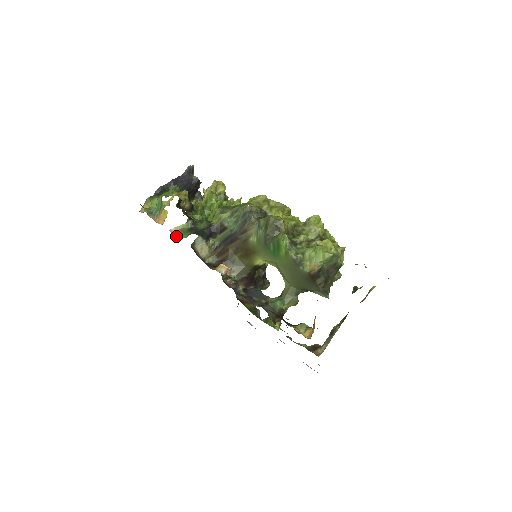
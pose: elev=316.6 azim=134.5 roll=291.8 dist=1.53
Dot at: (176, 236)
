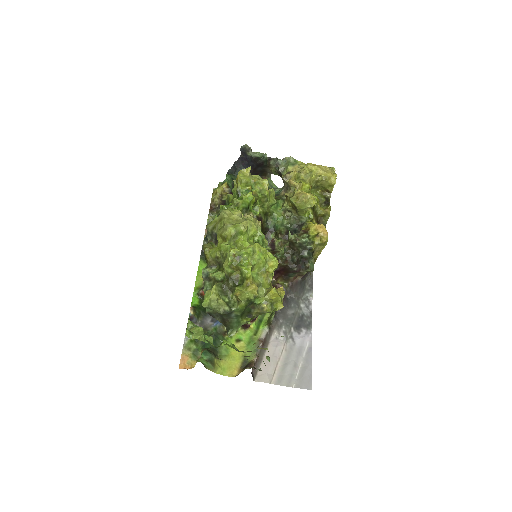
Dot at: (206, 234)
